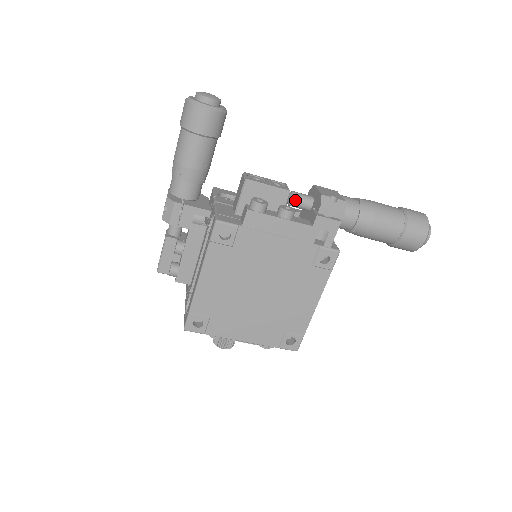
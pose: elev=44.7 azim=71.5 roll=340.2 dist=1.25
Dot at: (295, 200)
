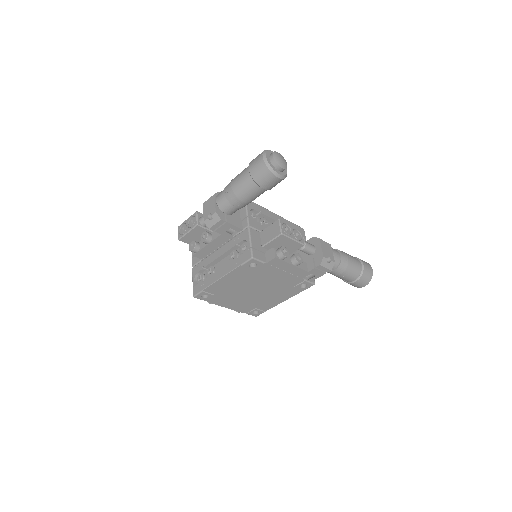
Dot at: (304, 250)
